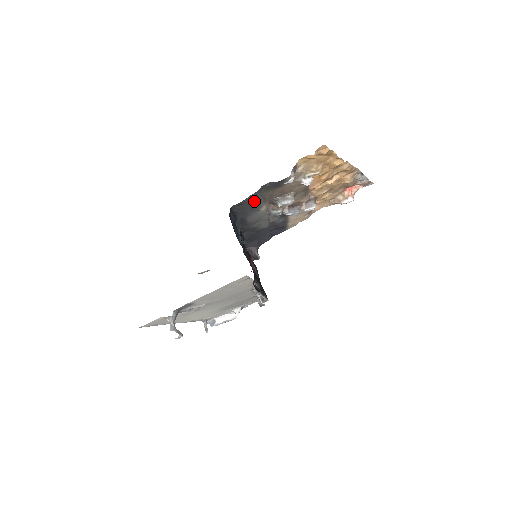
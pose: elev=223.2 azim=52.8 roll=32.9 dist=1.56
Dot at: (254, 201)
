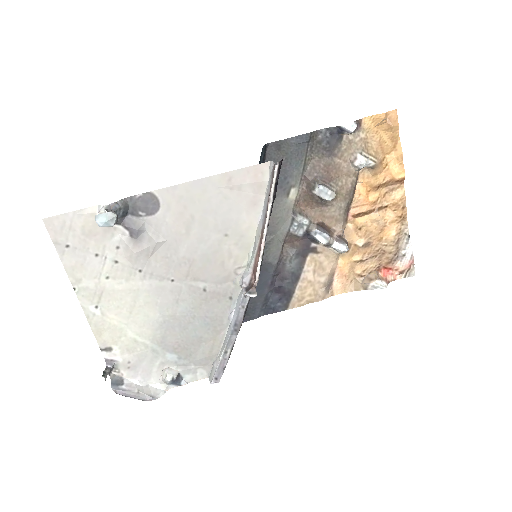
Dot at: (295, 156)
